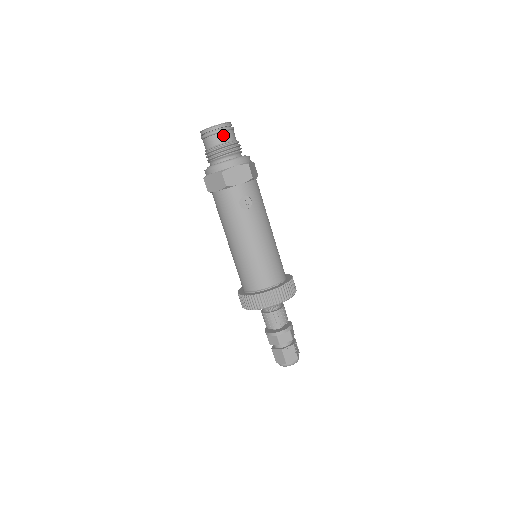
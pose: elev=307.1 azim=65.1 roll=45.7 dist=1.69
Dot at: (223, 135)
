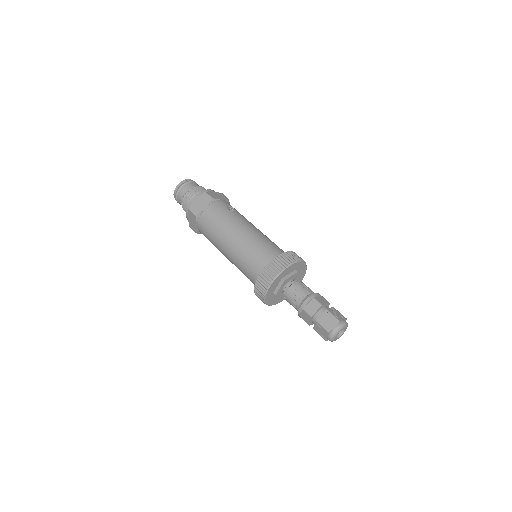
Dot at: (195, 184)
